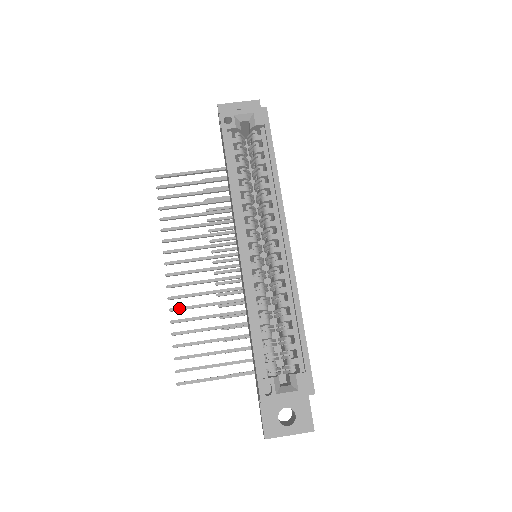
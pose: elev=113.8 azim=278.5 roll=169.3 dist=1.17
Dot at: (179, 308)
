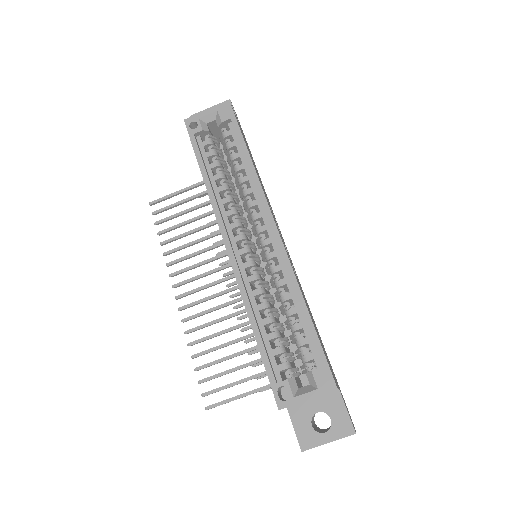
Dot at: (194, 329)
